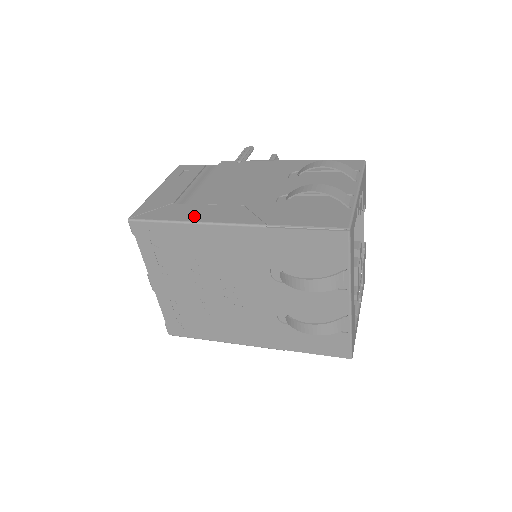
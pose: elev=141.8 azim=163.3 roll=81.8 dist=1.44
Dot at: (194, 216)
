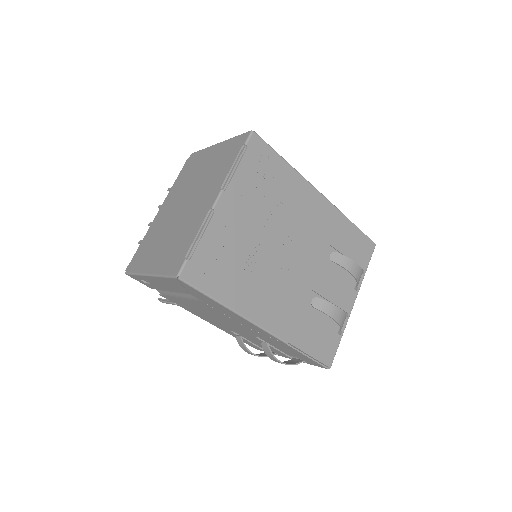
Dot at: occluded
